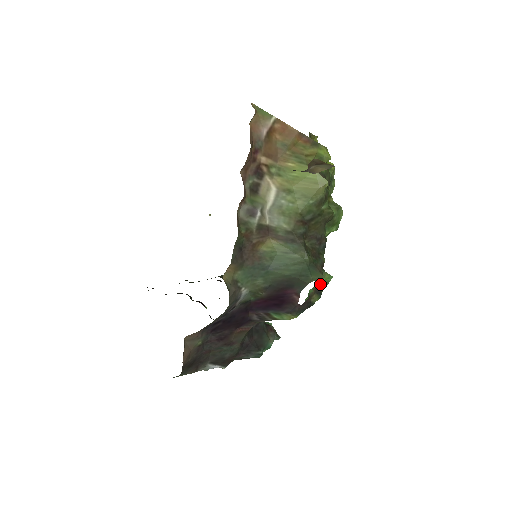
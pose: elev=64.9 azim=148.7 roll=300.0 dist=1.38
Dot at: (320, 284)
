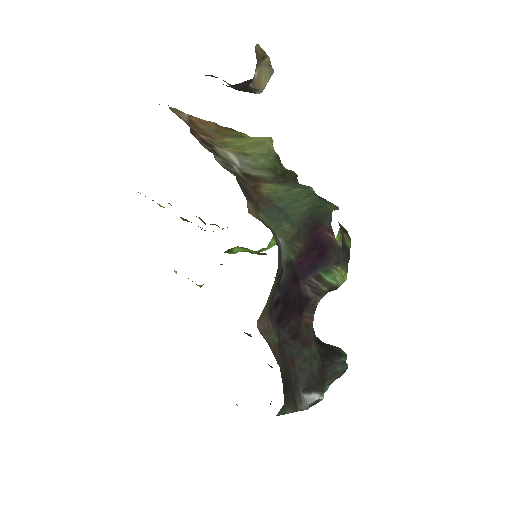
Dot at: (339, 224)
